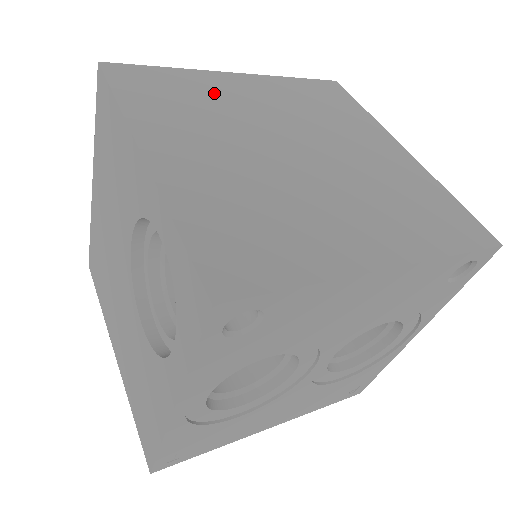
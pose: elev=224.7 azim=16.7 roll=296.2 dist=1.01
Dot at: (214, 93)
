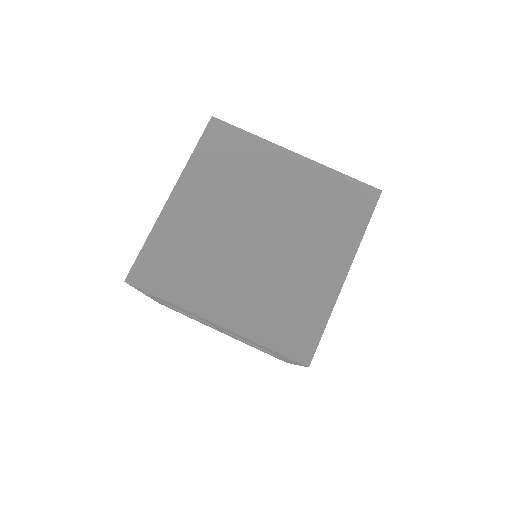
Dot at: (258, 167)
